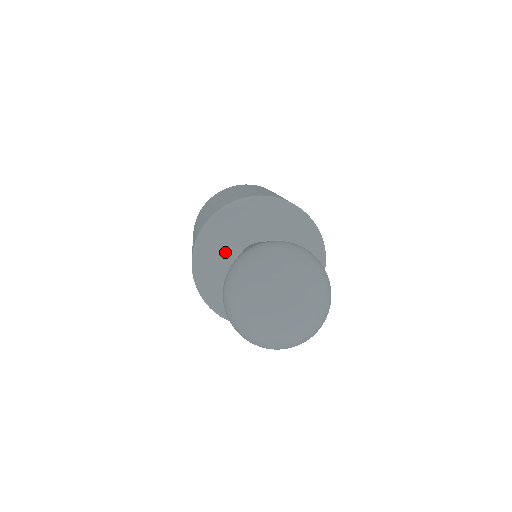
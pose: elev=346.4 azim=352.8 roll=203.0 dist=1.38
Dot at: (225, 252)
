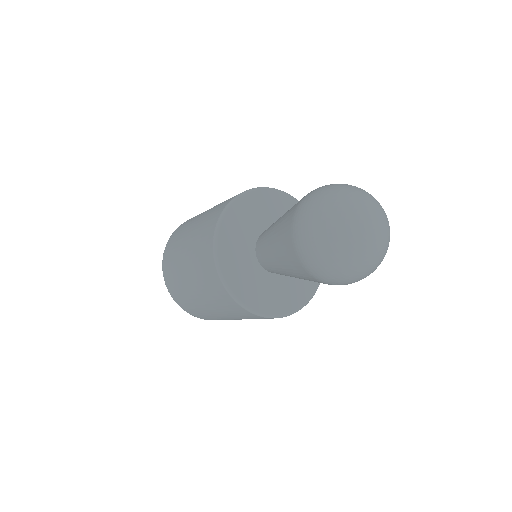
Dot at: (251, 224)
